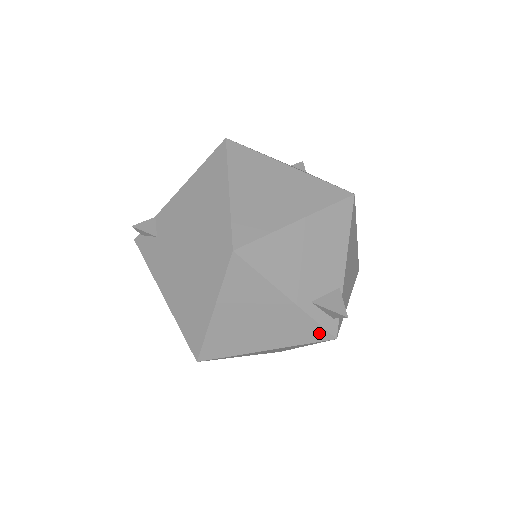
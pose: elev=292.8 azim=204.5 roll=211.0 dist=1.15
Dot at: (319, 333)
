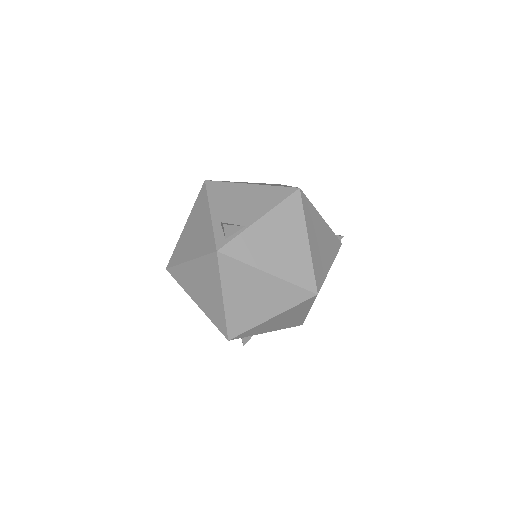
Dot at: (212, 245)
